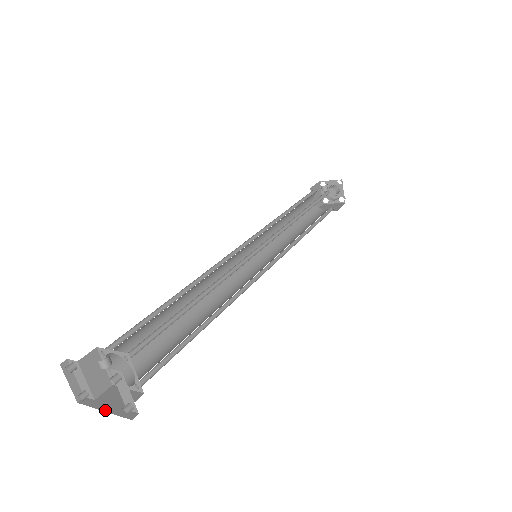
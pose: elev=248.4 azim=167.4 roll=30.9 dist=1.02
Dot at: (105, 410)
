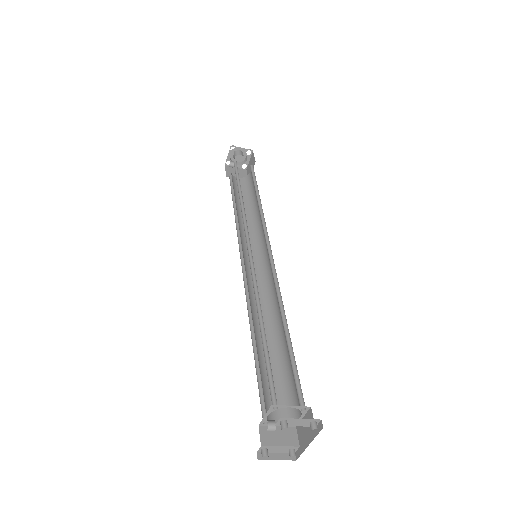
Dot at: (309, 443)
